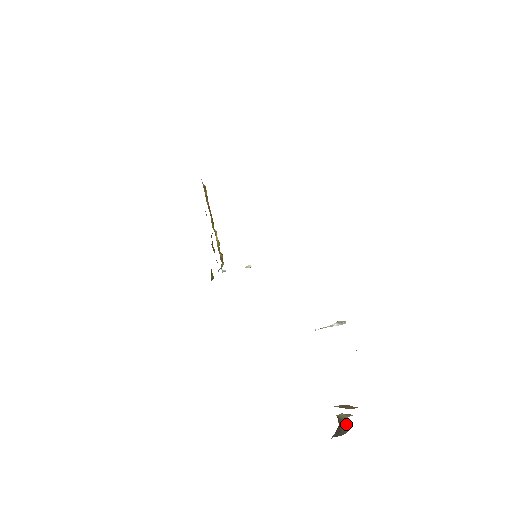
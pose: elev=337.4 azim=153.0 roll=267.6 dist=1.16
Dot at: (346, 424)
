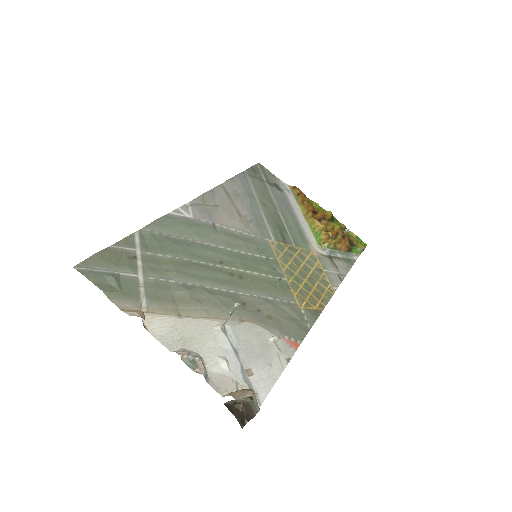
Dot at: (252, 407)
